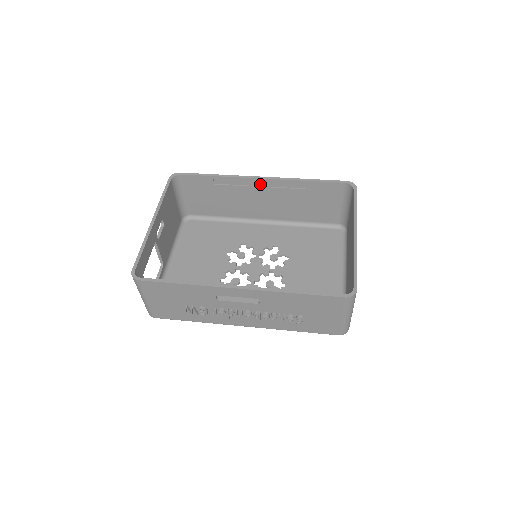
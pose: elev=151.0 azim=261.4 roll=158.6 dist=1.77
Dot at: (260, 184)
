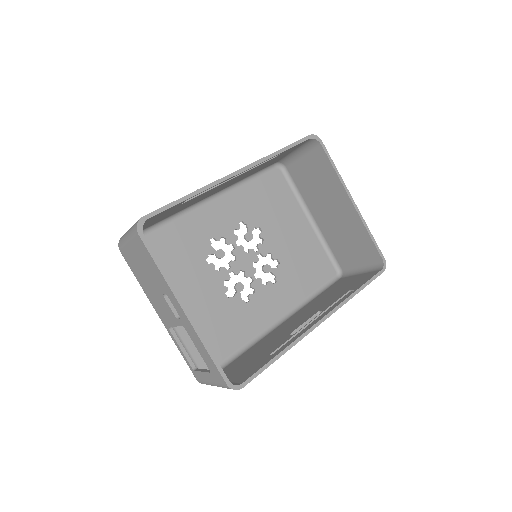
Dot at: occluded
